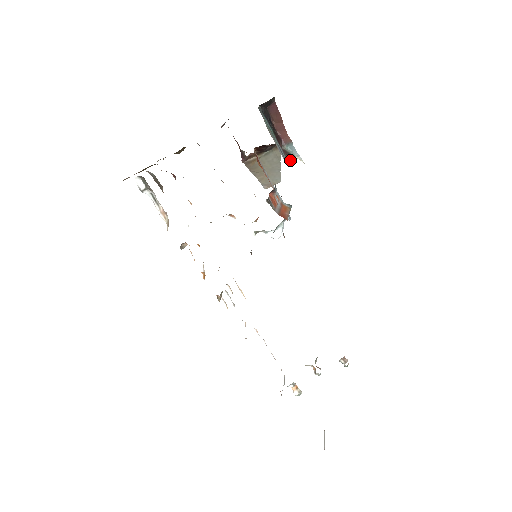
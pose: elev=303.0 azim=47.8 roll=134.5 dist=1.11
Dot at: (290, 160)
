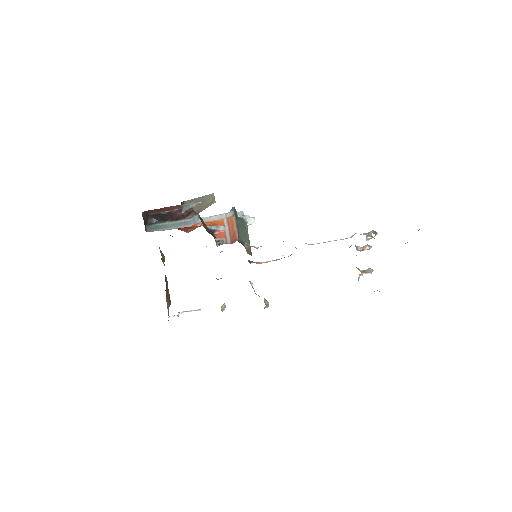
Dot at: (194, 214)
